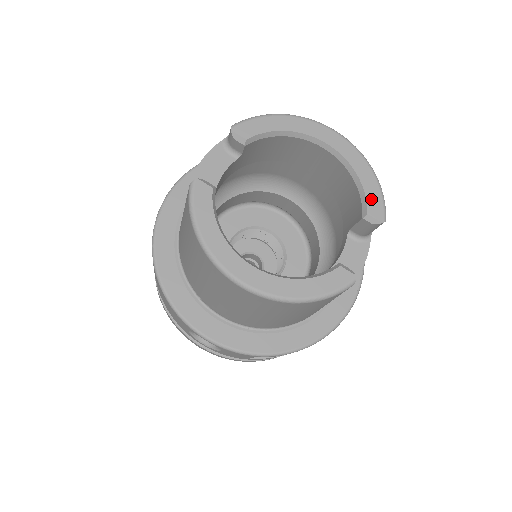
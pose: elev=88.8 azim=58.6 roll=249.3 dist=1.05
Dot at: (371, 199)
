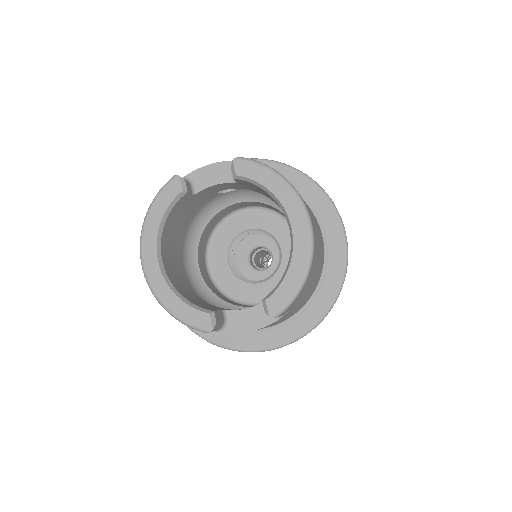
Dot at: (280, 293)
